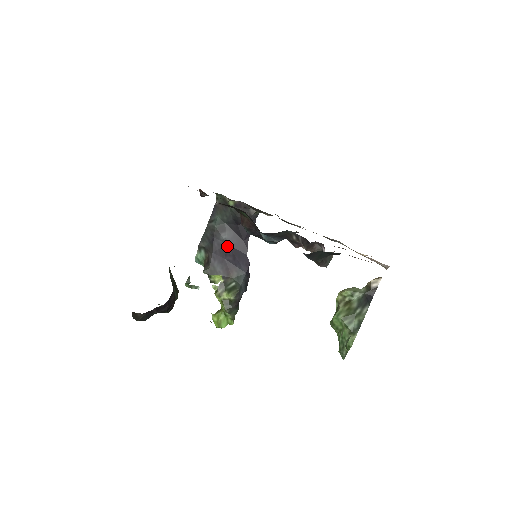
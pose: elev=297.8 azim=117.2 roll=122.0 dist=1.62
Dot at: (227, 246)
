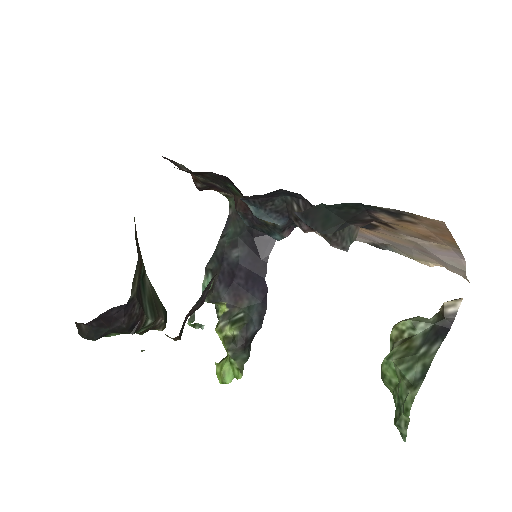
Dot at: (239, 266)
